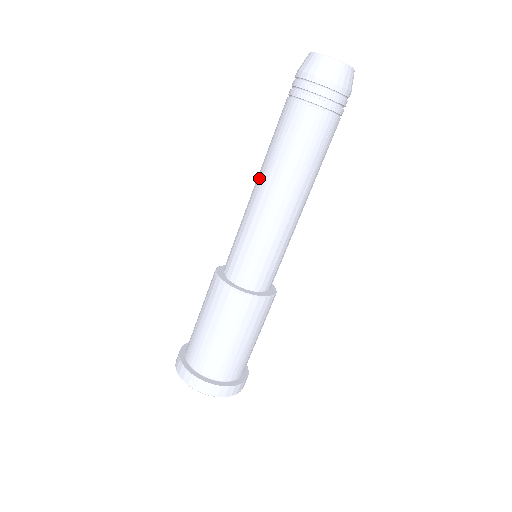
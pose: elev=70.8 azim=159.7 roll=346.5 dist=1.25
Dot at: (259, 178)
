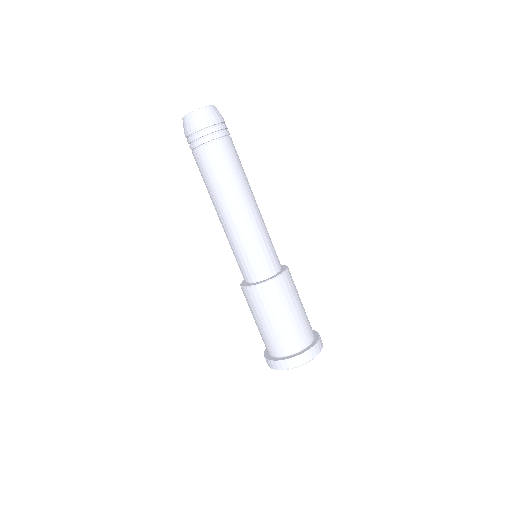
Dot at: (215, 209)
